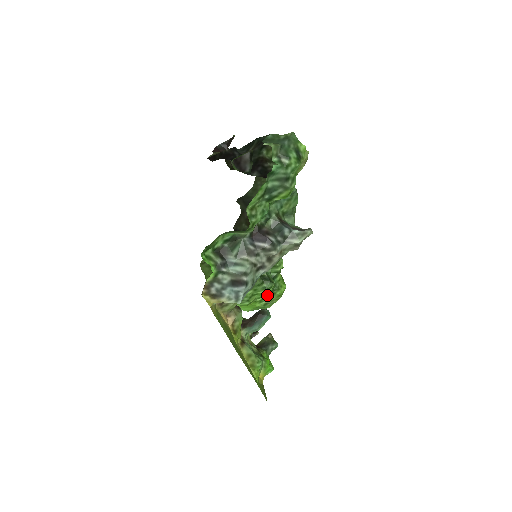
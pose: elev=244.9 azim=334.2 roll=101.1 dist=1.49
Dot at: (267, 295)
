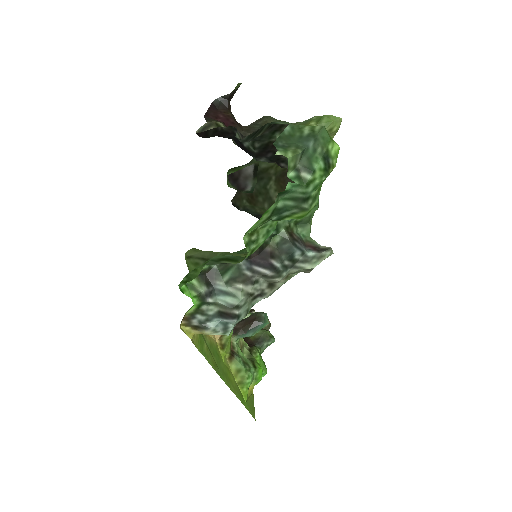
Dot at: occluded
